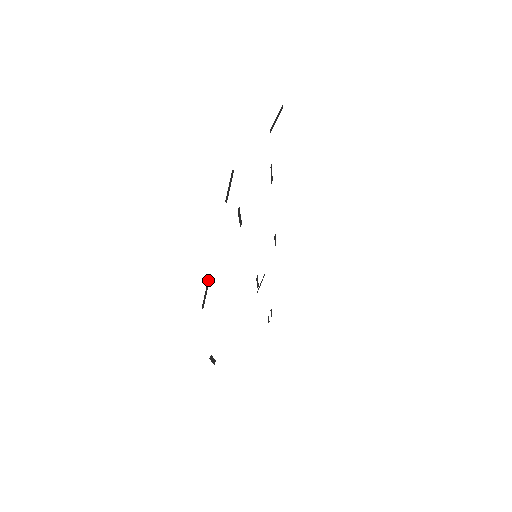
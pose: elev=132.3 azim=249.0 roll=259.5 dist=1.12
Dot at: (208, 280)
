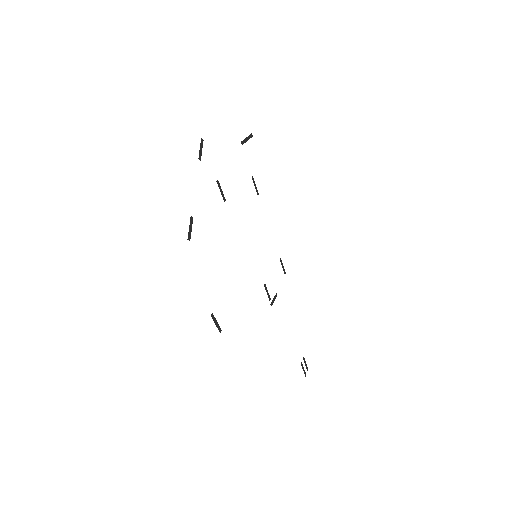
Dot at: (191, 217)
